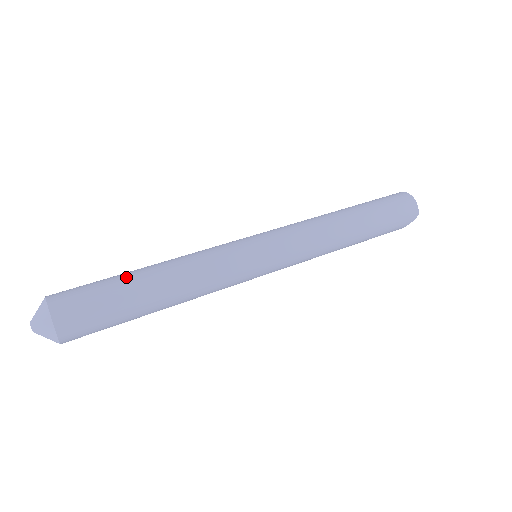
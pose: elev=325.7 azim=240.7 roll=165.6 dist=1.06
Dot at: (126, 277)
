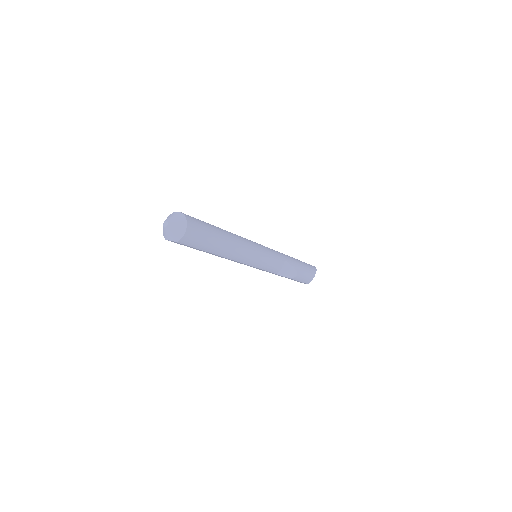
Dot at: occluded
